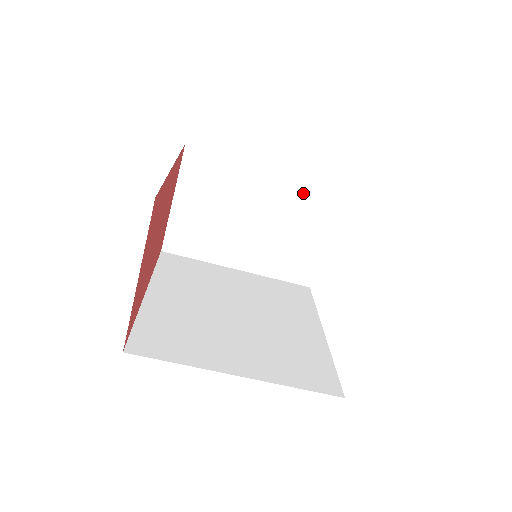
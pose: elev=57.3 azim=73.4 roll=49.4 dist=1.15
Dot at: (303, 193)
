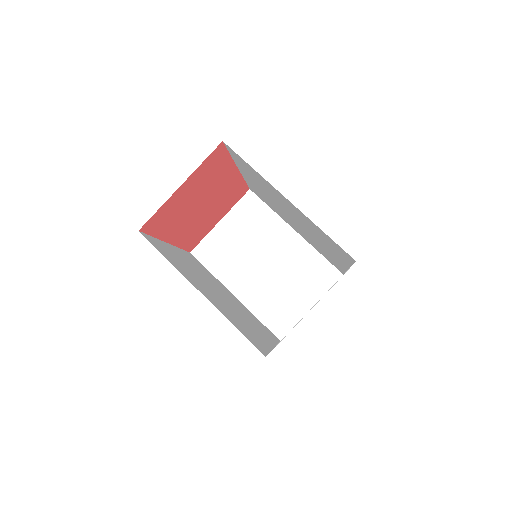
Dot at: (311, 261)
